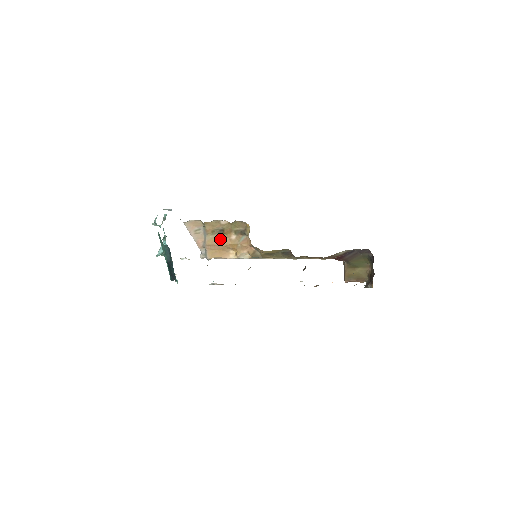
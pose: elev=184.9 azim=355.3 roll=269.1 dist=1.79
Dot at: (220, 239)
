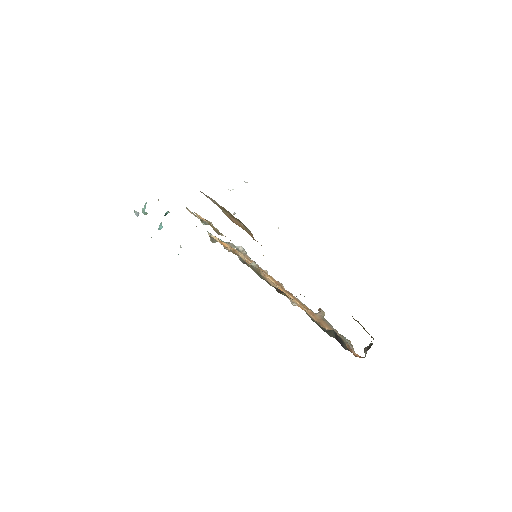
Dot at: (233, 218)
